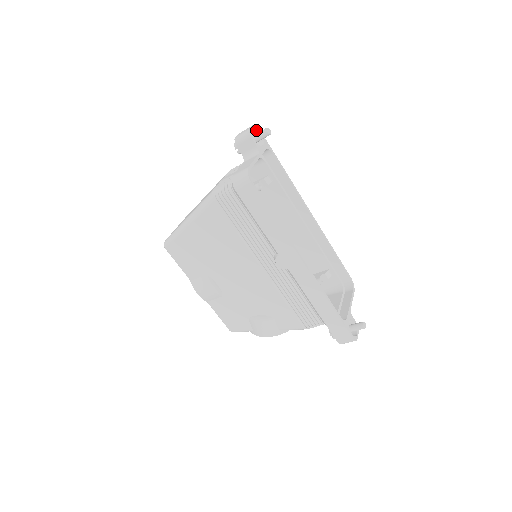
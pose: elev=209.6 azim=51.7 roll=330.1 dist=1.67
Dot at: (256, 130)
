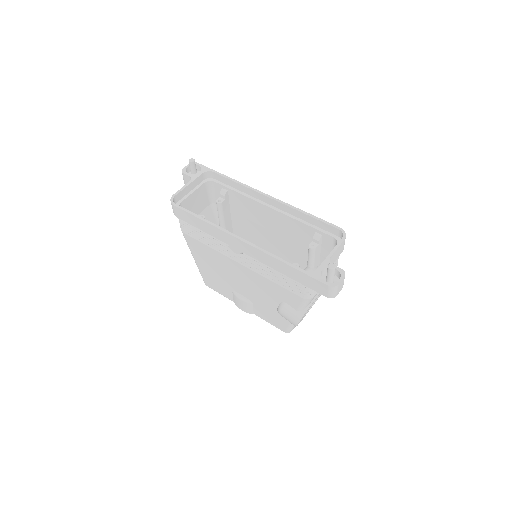
Dot at: occluded
